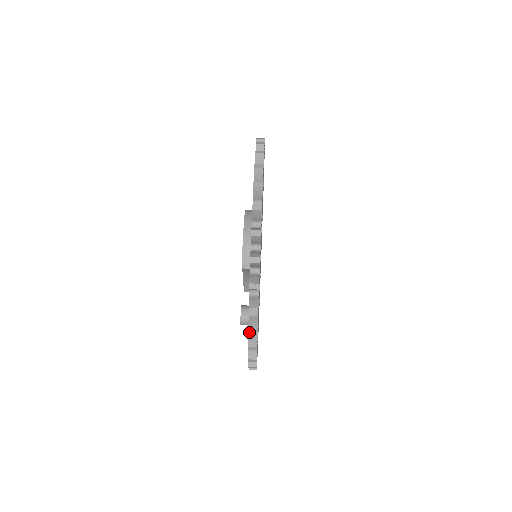
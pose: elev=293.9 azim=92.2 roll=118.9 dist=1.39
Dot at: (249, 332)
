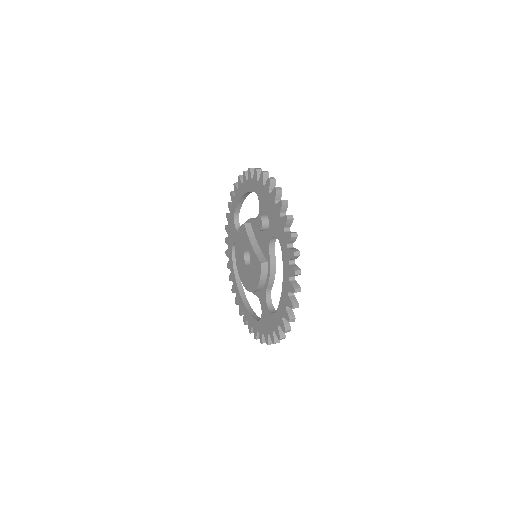
Dot at: (256, 169)
